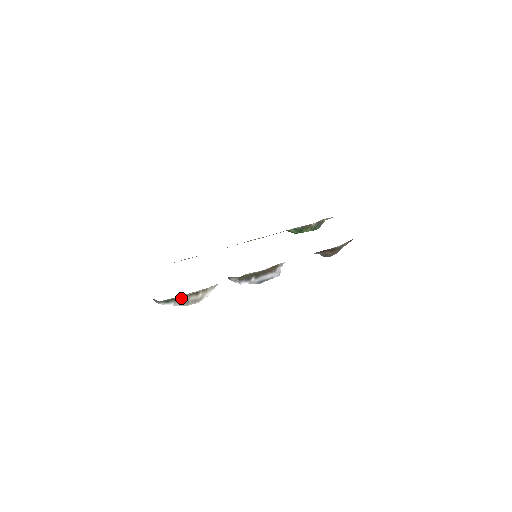
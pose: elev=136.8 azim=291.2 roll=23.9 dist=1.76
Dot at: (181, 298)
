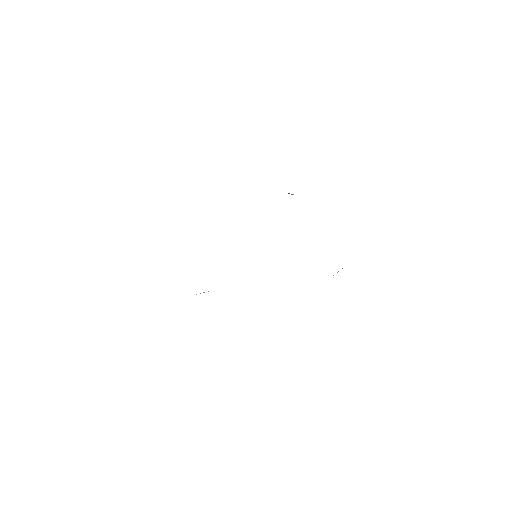
Dot at: occluded
